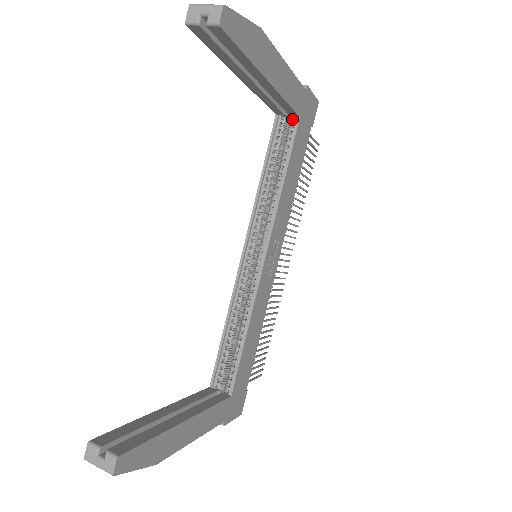
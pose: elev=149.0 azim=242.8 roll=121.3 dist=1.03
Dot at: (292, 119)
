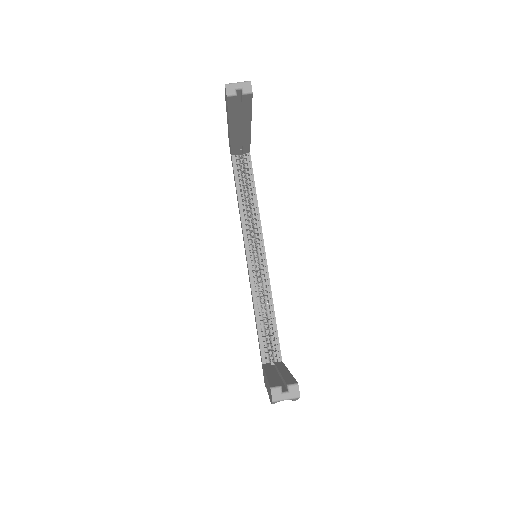
Dot at: (243, 155)
